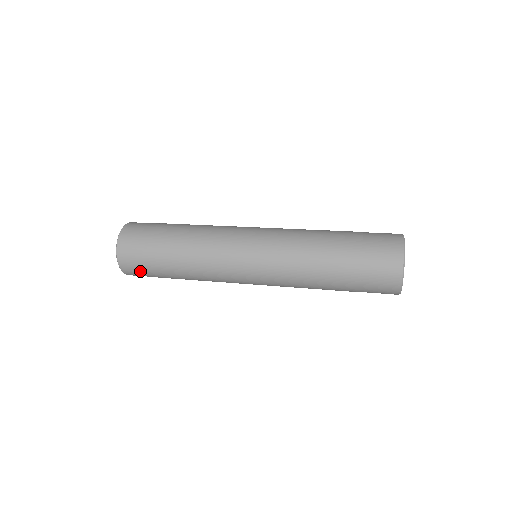
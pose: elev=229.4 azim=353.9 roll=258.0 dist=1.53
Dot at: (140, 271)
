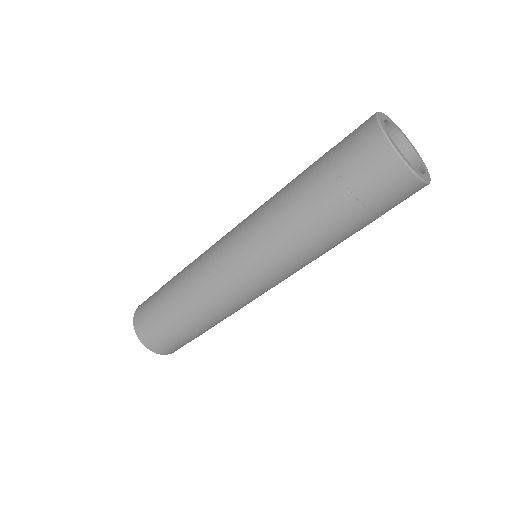
Dot at: (157, 336)
